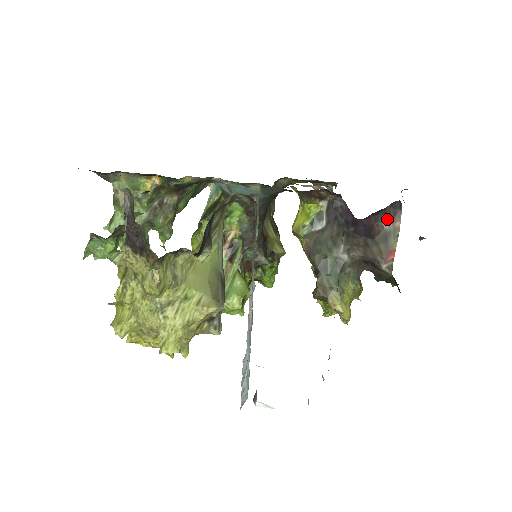
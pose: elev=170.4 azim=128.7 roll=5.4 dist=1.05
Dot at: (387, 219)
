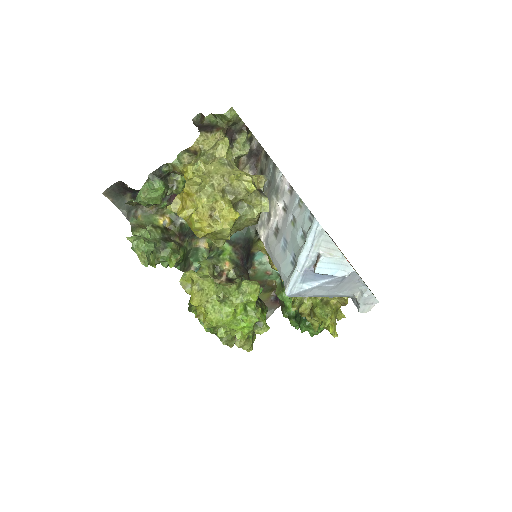
Dot at: occluded
